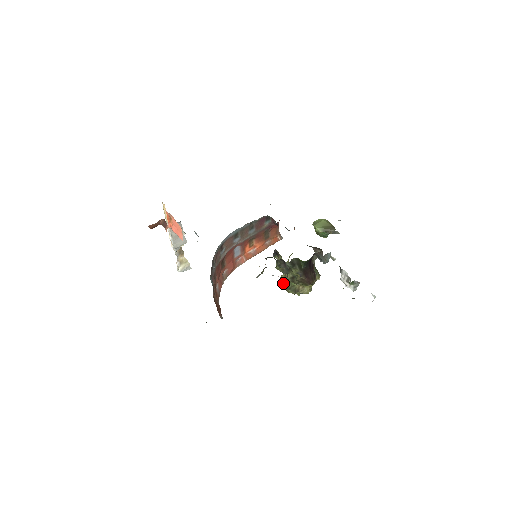
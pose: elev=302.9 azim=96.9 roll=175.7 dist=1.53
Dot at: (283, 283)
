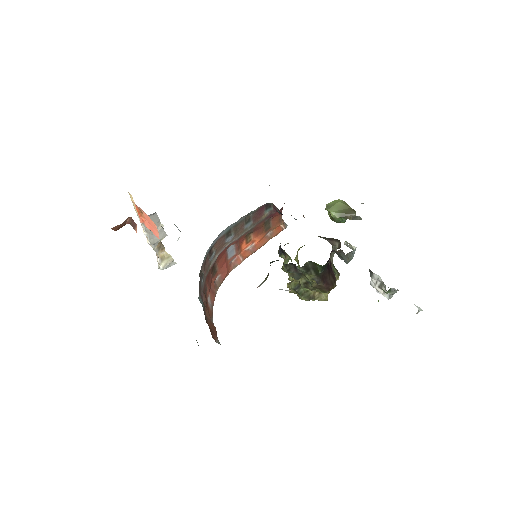
Dot at: (293, 288)
